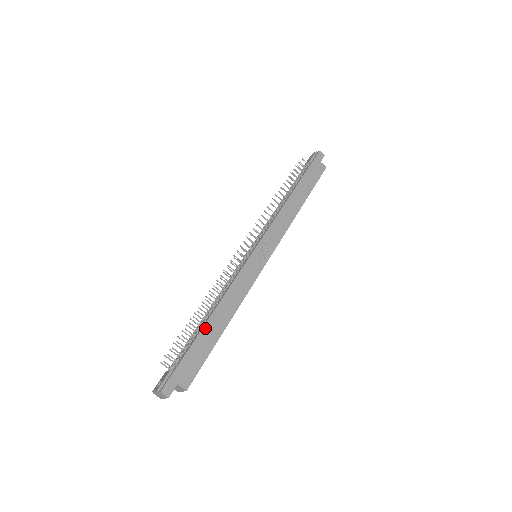
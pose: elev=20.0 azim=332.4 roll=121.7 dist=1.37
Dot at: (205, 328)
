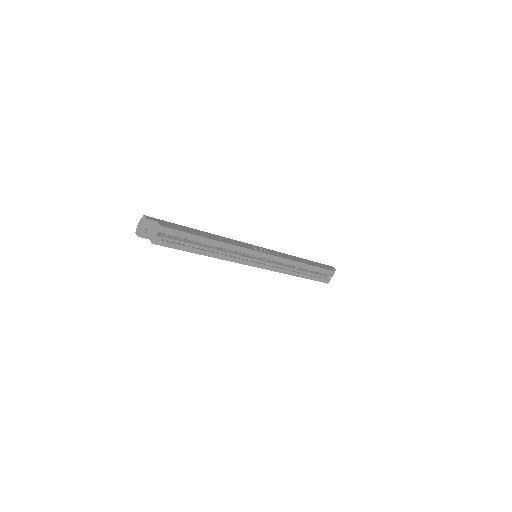
Dot at: (196, 230)
